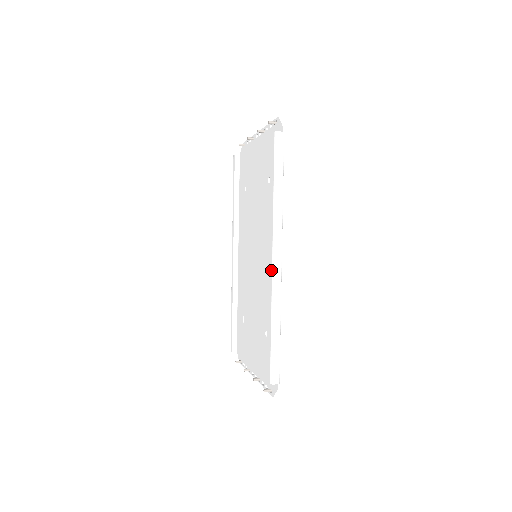
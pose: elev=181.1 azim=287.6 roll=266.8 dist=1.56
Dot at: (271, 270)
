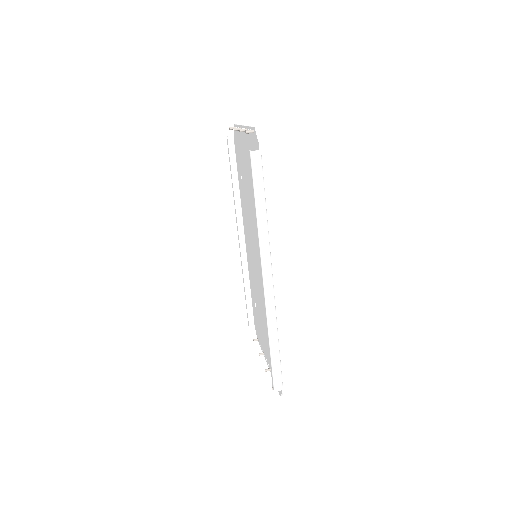
Dot at: (263, 292)
